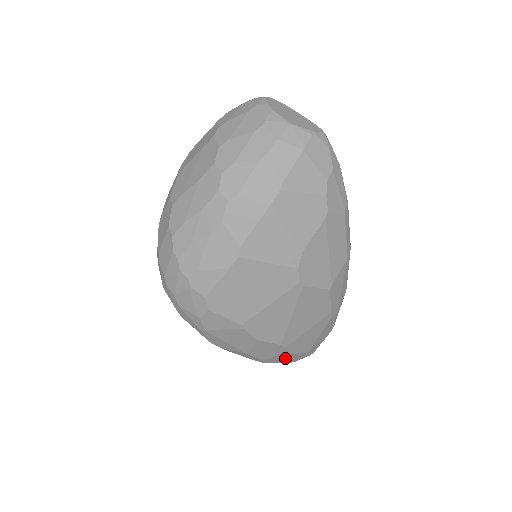
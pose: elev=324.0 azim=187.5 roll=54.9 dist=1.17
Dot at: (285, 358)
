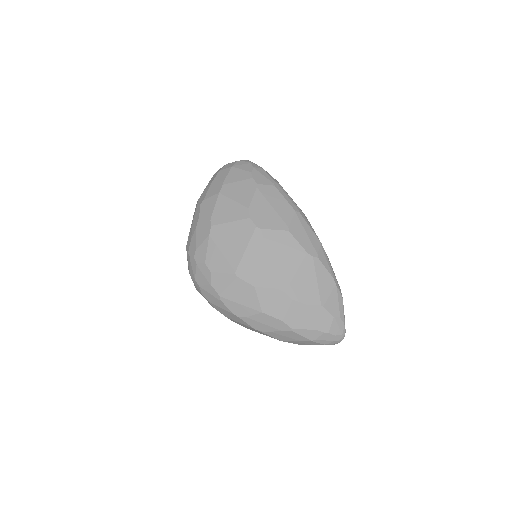
Dot at: (304, 317)
